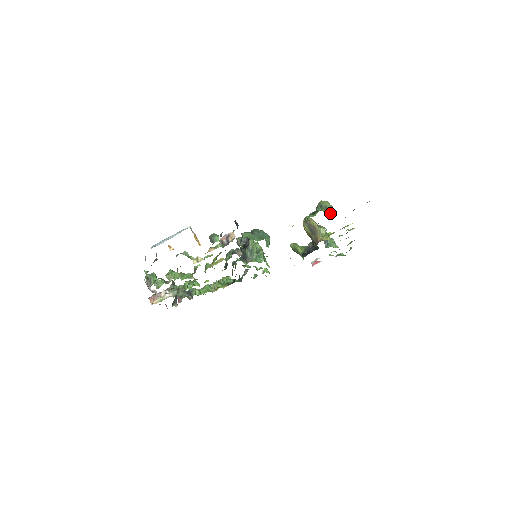
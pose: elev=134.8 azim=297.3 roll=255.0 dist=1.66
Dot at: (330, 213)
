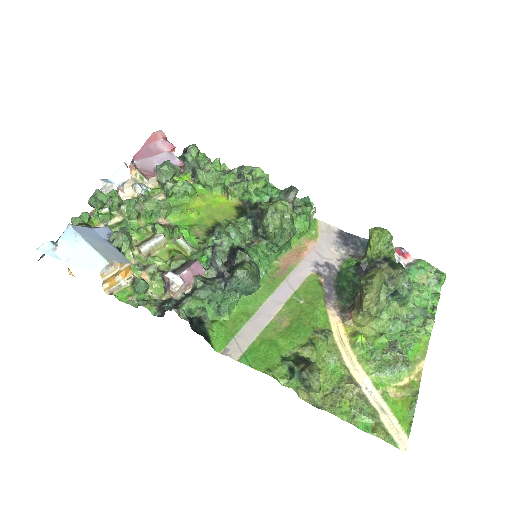
Dot at: (306, 392)
